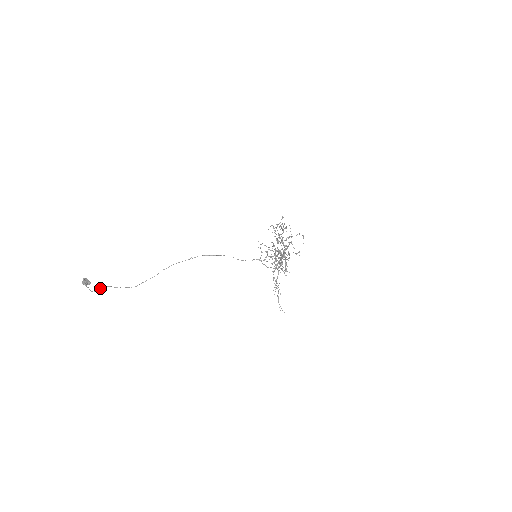
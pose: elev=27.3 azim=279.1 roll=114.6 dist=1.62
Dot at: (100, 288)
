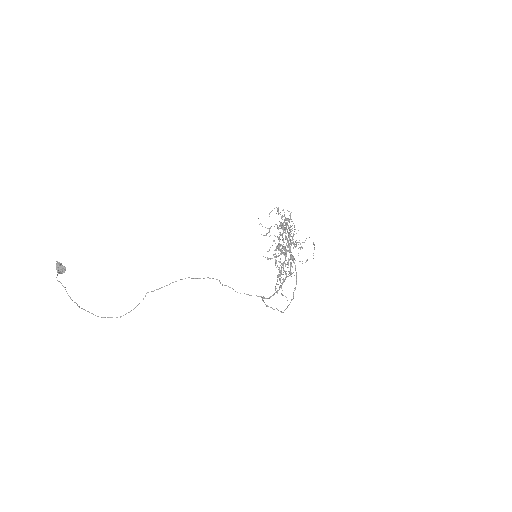
Dot at: occluded
